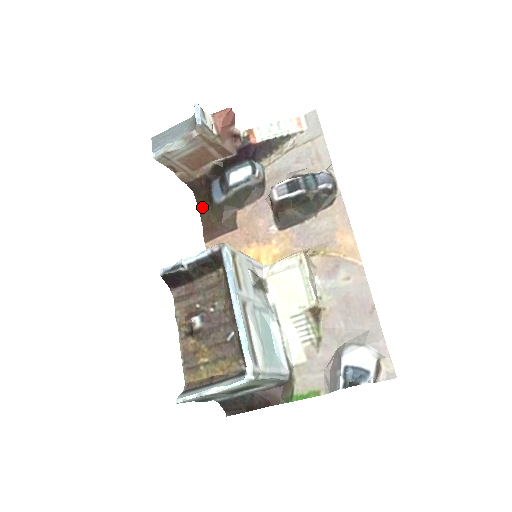
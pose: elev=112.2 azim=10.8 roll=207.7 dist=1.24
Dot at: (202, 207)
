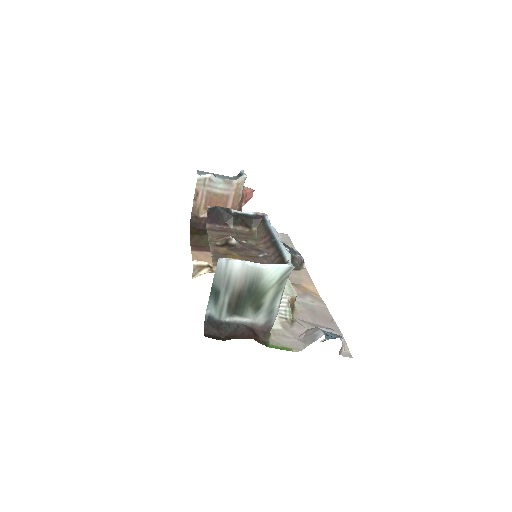
Dot at: (194, 234)
